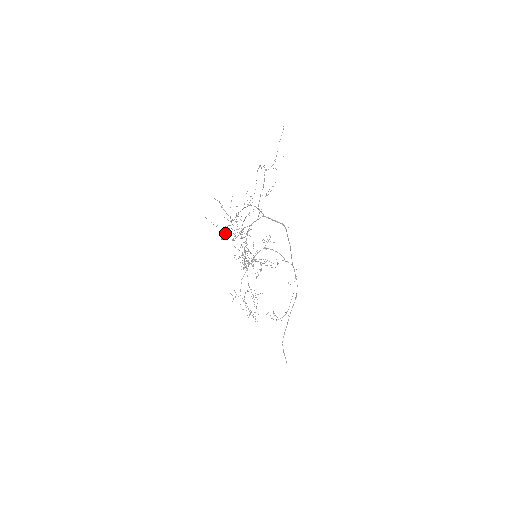
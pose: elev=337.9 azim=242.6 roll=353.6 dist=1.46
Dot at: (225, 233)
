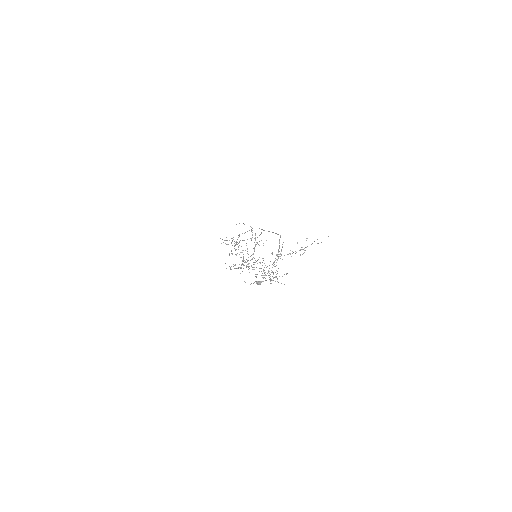
Dot at: (256, 277)
